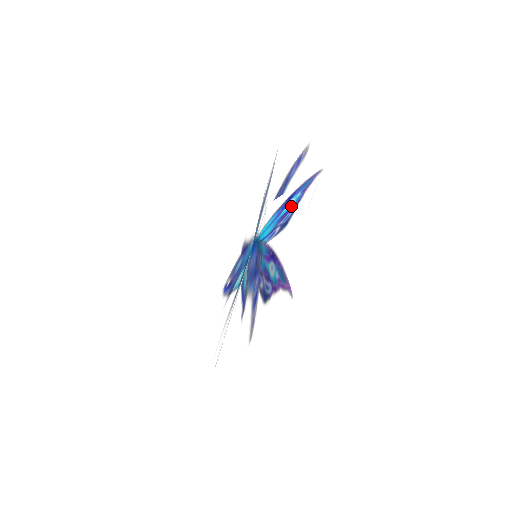
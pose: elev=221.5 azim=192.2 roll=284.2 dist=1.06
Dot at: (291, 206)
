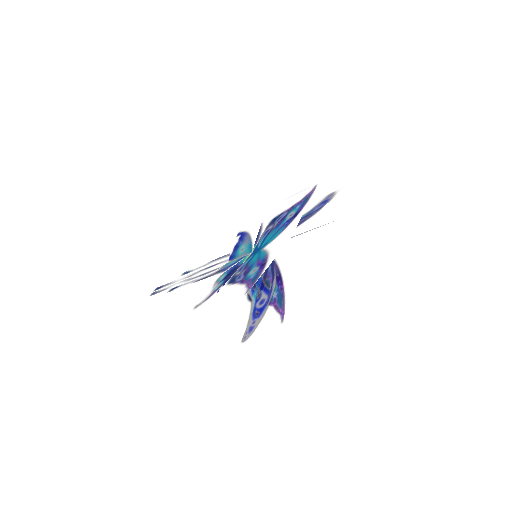
Dot at: occluded
